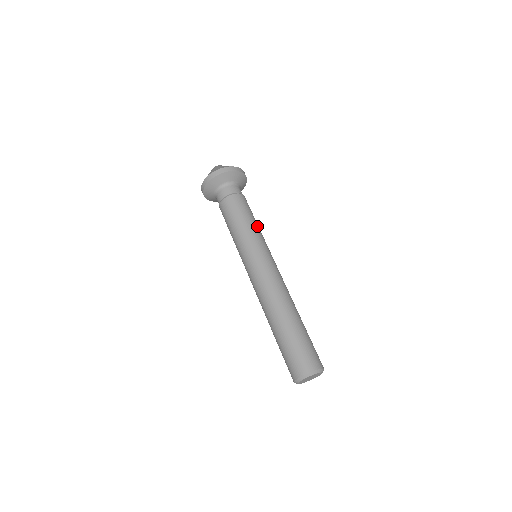
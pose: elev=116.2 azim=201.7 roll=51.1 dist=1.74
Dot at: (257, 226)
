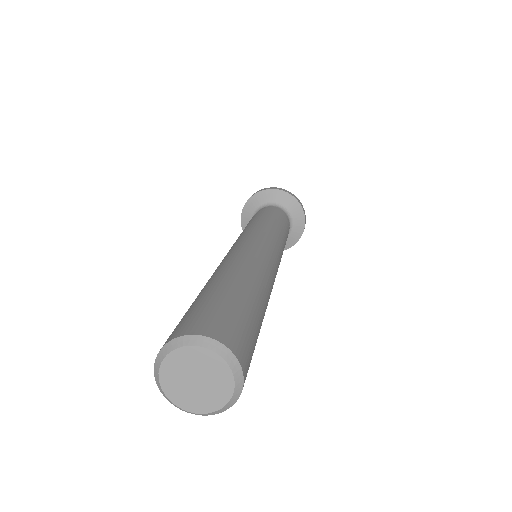
Dot at: (274, 225)
